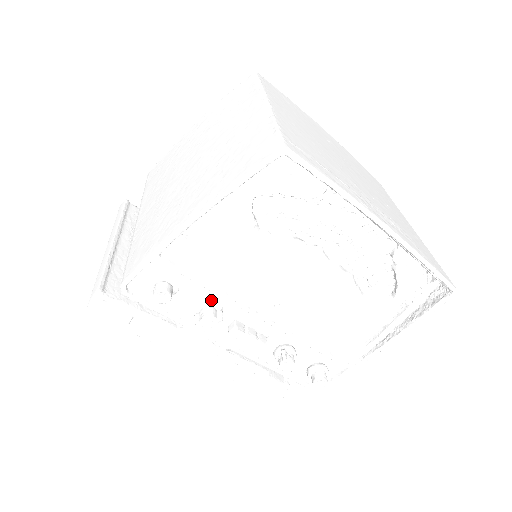
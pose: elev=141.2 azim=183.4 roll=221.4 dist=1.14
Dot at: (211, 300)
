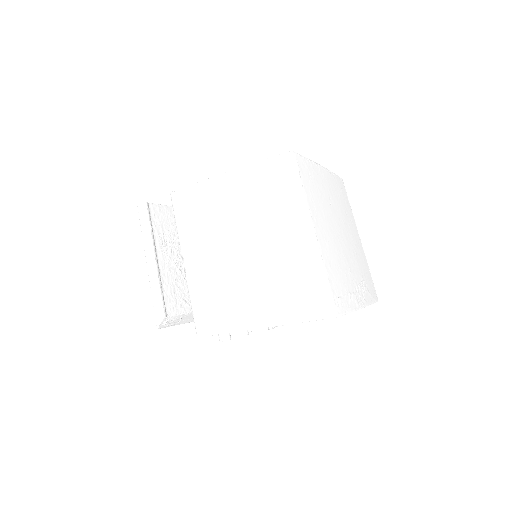
Dot at: occluded
